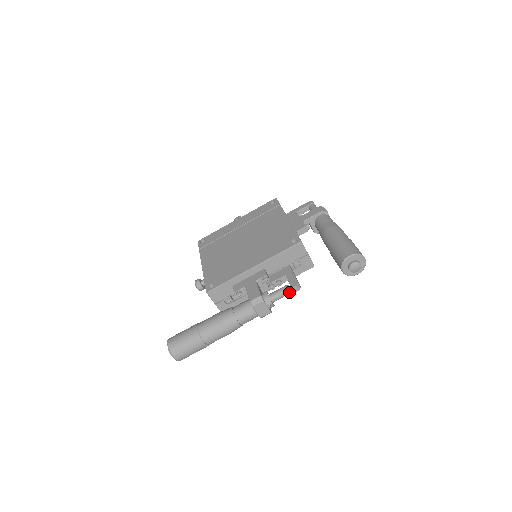
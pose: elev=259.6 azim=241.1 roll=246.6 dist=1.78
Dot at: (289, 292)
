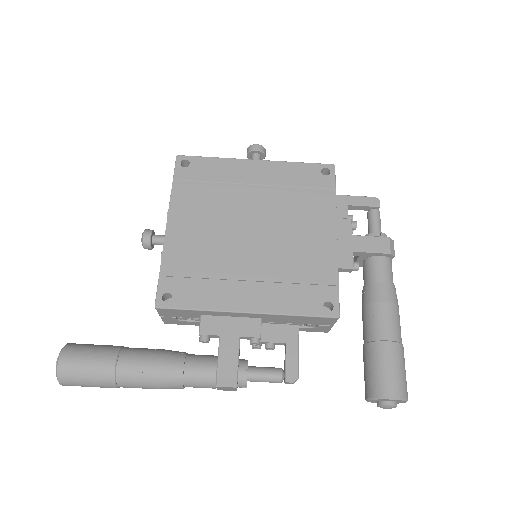
Dot at: (278, 382)
